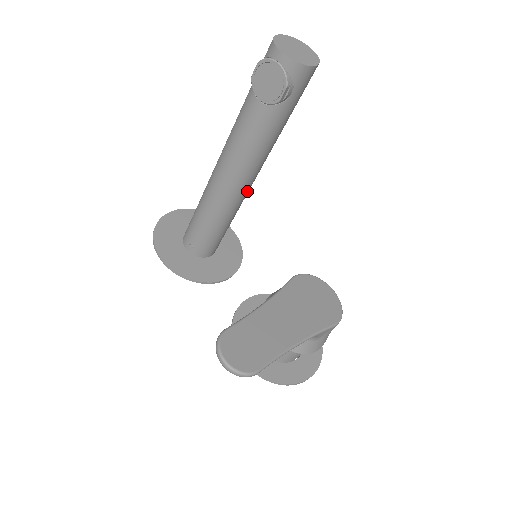
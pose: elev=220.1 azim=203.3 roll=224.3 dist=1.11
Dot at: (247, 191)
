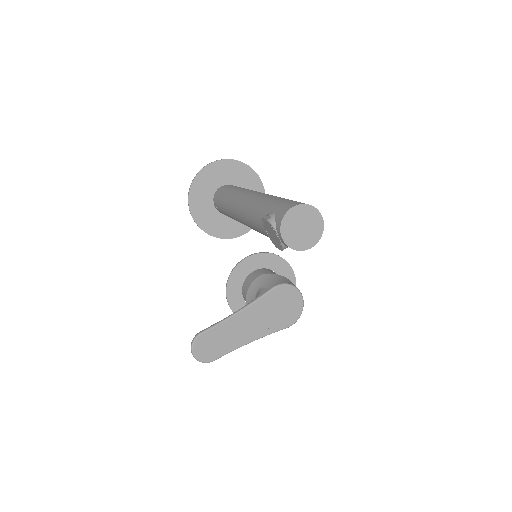
Dot at: occluded
